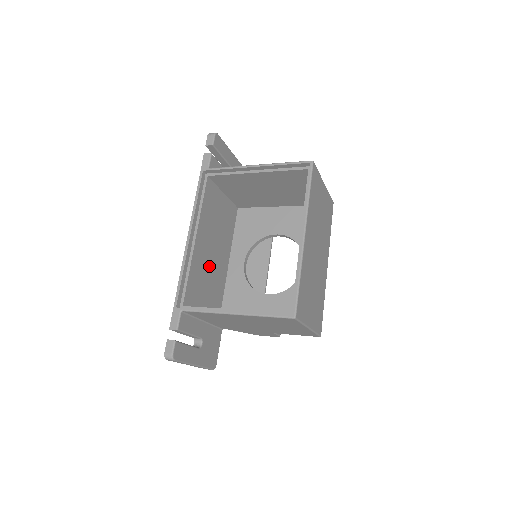
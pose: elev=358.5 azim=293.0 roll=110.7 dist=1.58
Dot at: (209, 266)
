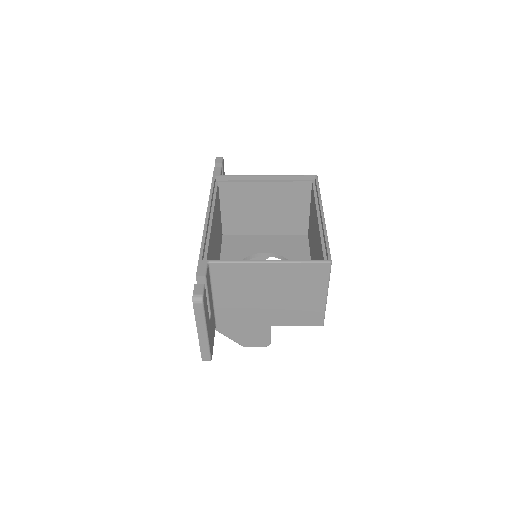
Dot at: (214, 255)
